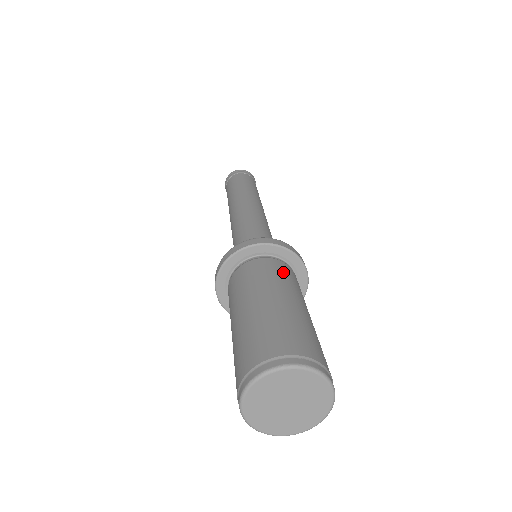
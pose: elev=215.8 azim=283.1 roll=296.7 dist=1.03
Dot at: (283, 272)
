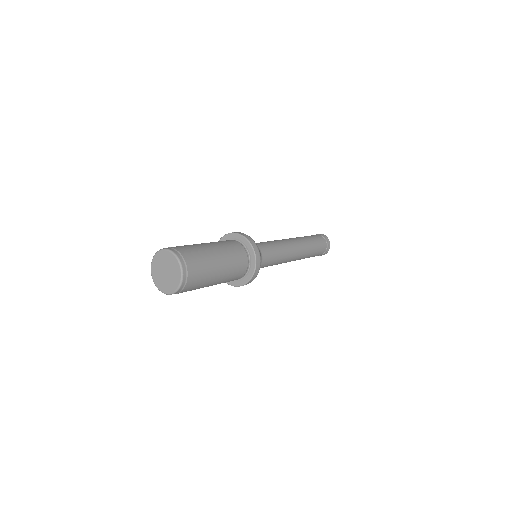
Dot at: (225, 241)
